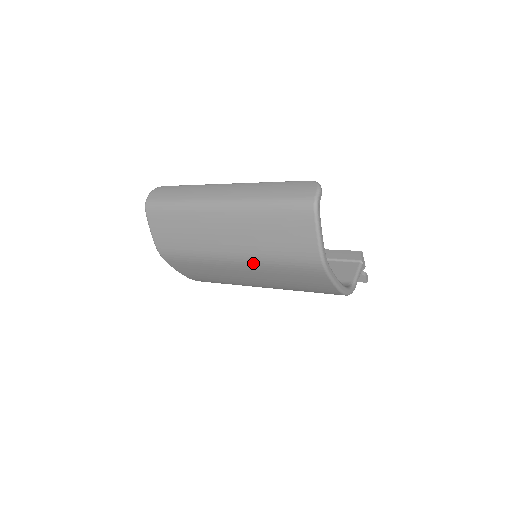
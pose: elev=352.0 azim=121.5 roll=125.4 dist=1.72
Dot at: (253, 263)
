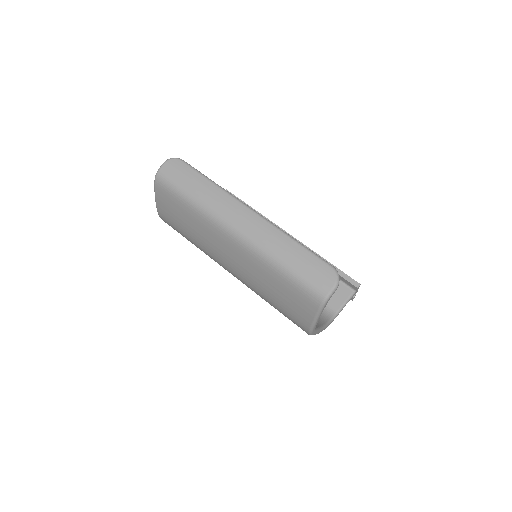
Dot at: (247, 286)
